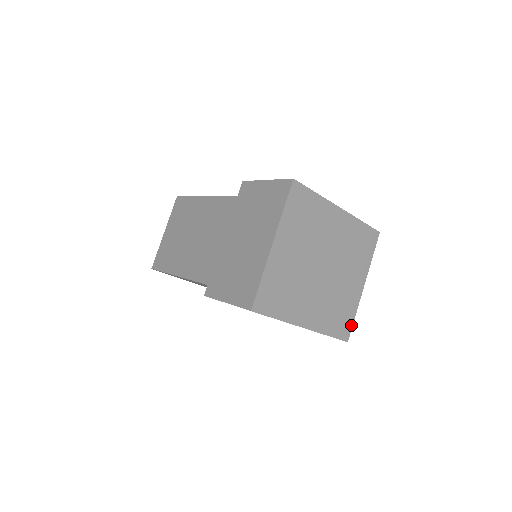
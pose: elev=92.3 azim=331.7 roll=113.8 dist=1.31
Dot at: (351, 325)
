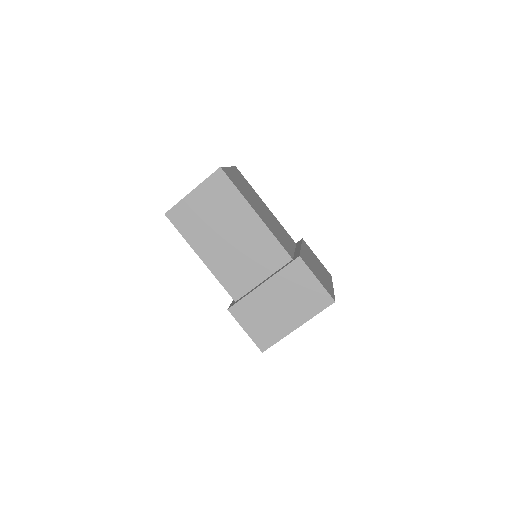
Dot at: occluded
